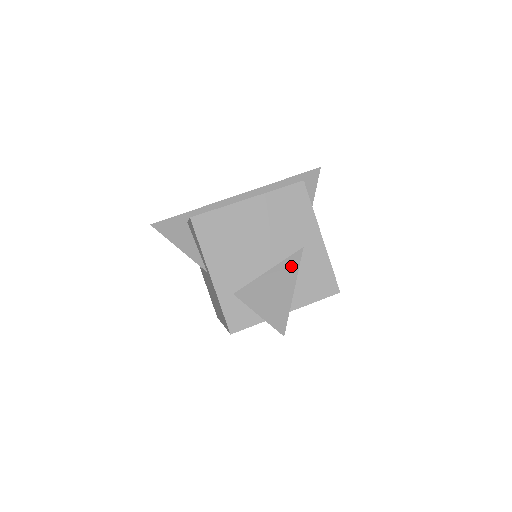
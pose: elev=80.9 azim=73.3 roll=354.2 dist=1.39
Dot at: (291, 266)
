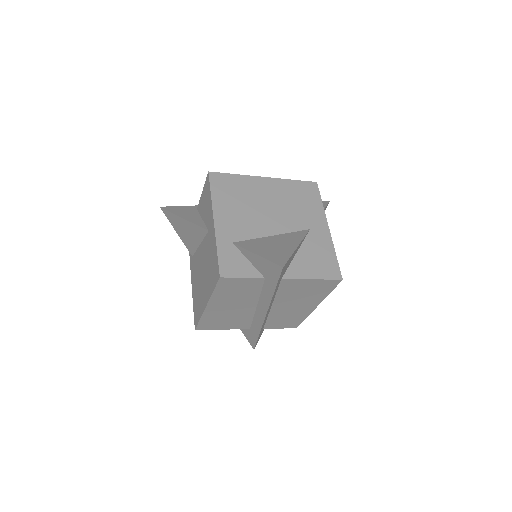
Dot at: (296, 236)
